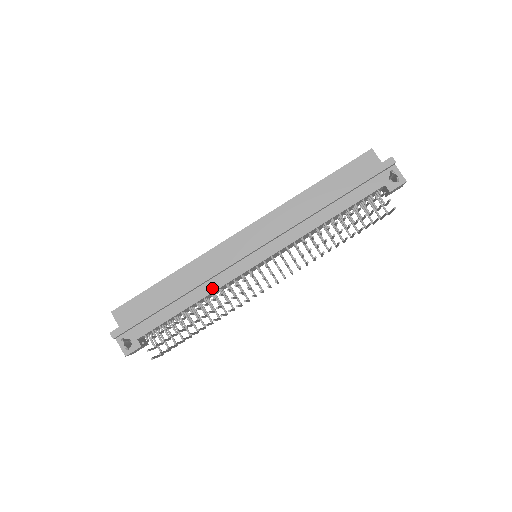
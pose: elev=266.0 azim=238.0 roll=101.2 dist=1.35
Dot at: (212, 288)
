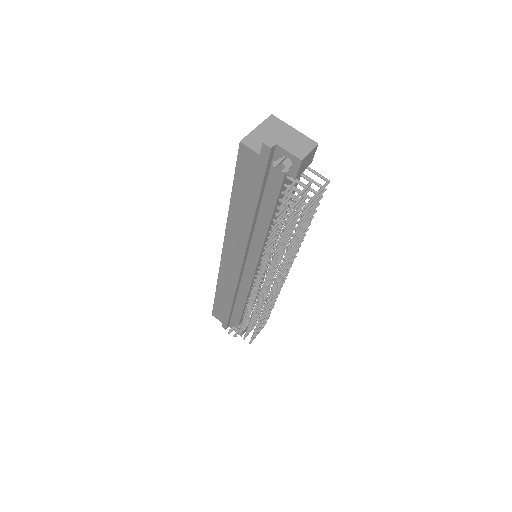
Dot at: (245, 294)
